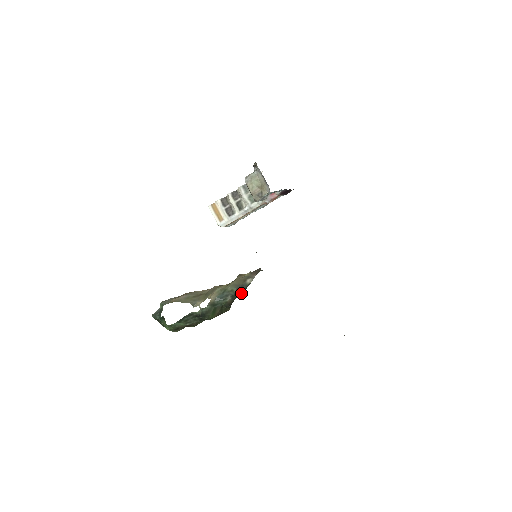
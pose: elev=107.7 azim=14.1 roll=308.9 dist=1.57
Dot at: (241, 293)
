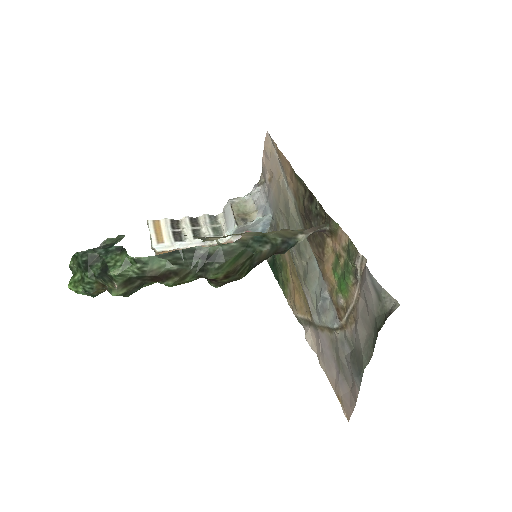
Dot at: (282, 250)
